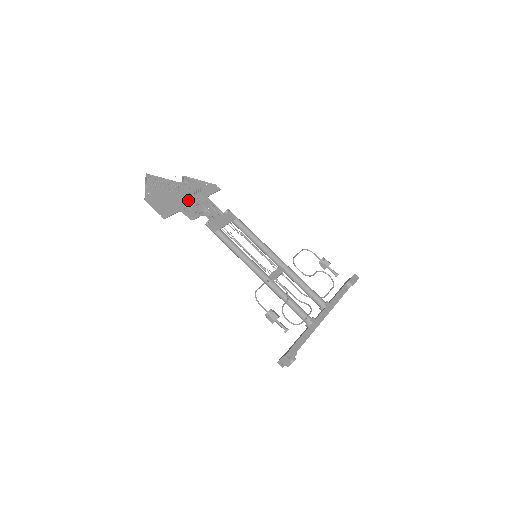
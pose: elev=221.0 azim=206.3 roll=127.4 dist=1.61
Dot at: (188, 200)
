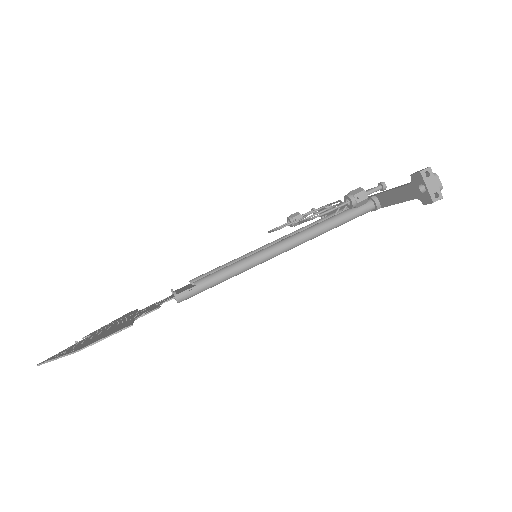
Dot at: (124, 321)
